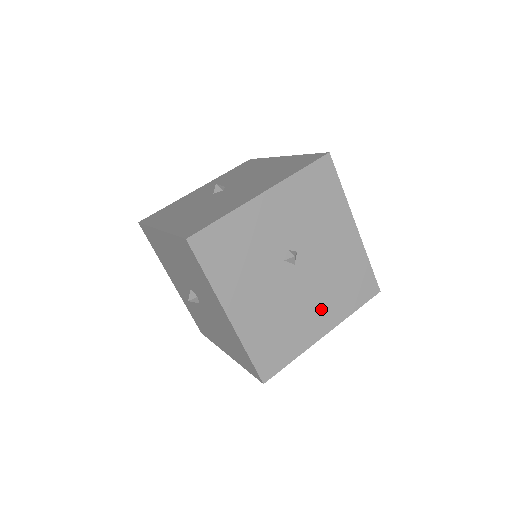
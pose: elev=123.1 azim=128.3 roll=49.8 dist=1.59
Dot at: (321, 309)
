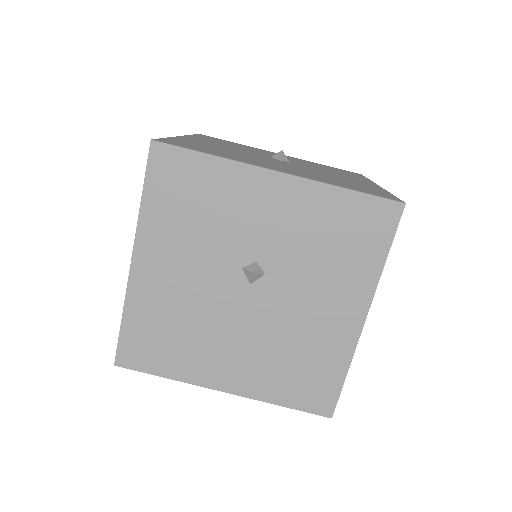
Dot at: (241, 361)
